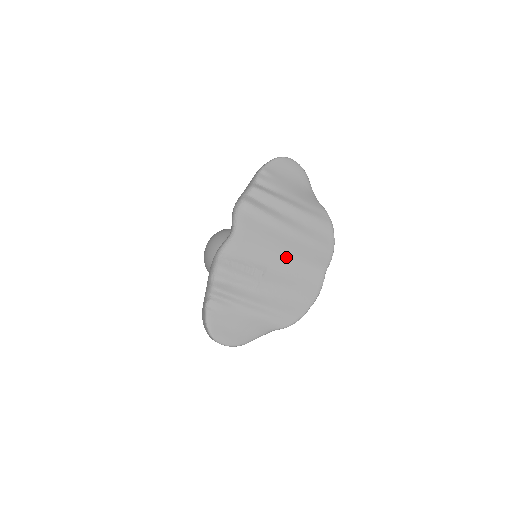
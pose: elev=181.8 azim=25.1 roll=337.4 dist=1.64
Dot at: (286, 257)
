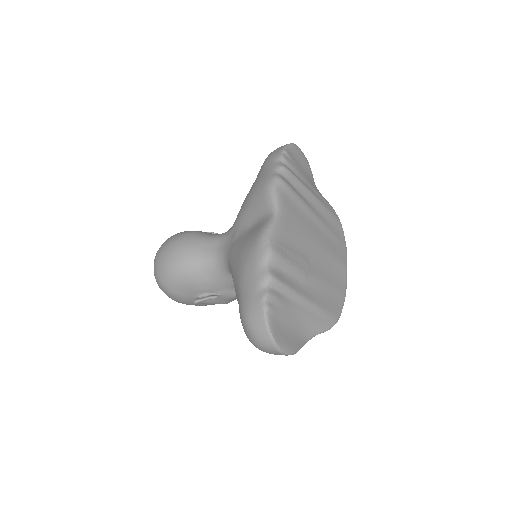
Dot at: (320, 249)
